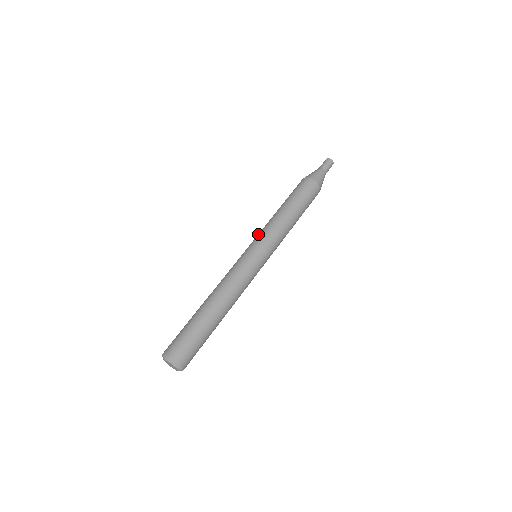
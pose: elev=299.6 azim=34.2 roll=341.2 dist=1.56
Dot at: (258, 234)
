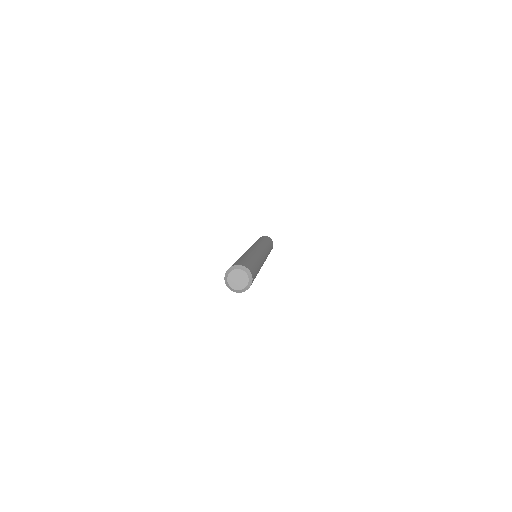
Dot at: occluded
